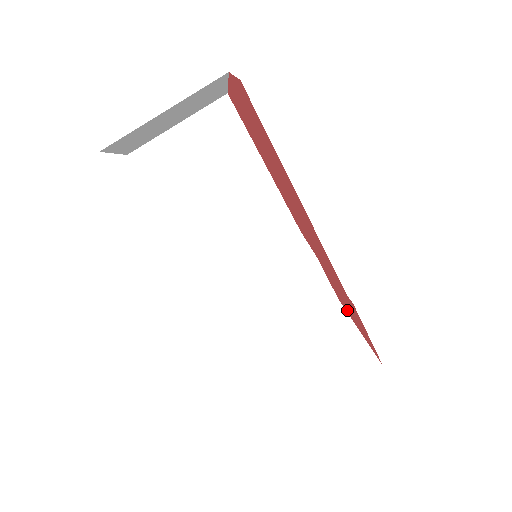
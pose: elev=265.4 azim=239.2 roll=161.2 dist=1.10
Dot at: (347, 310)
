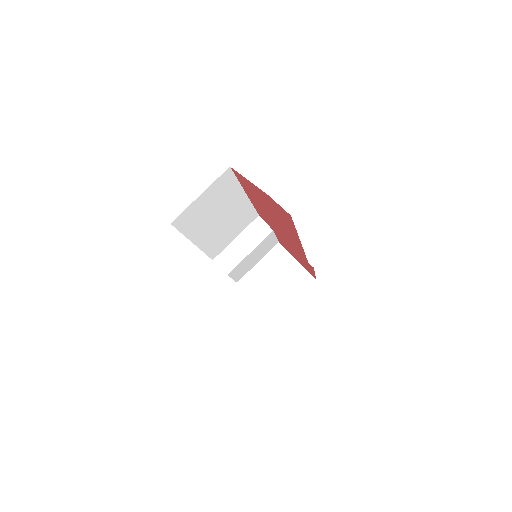
Dot at: (290, 252)
